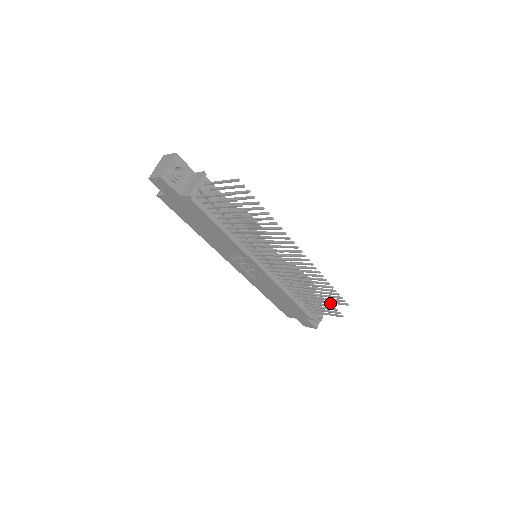
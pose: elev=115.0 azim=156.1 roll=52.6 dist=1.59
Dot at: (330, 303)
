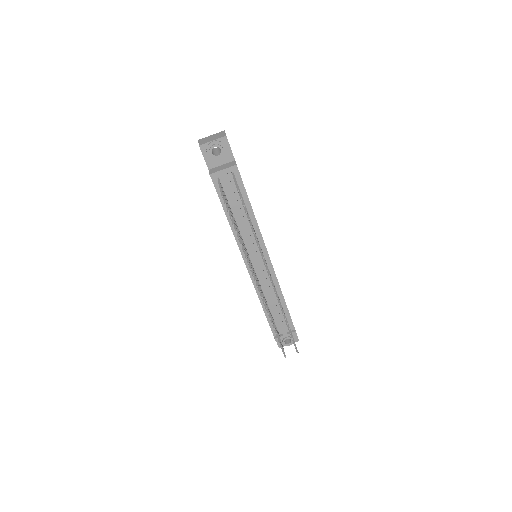
Dot at: (277, 338)
